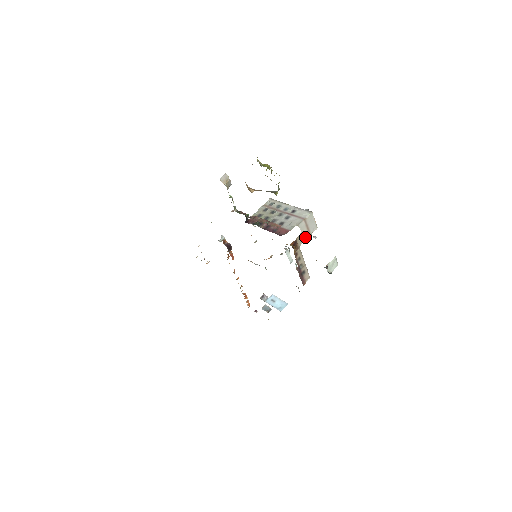
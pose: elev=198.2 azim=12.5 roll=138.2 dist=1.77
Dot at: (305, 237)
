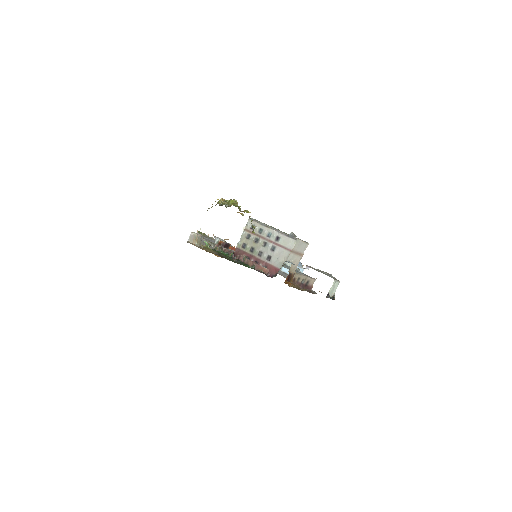
Dot at: (298, 261)
